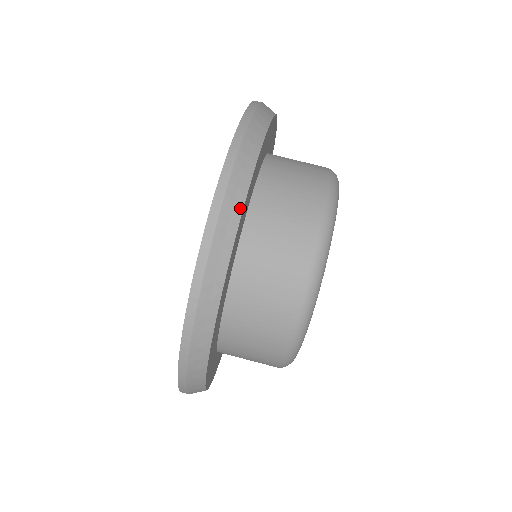
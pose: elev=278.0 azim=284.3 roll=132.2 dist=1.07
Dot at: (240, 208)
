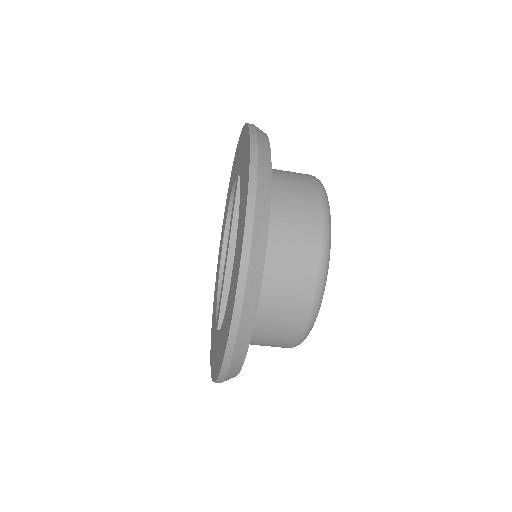
Dot at: (243, 360)
